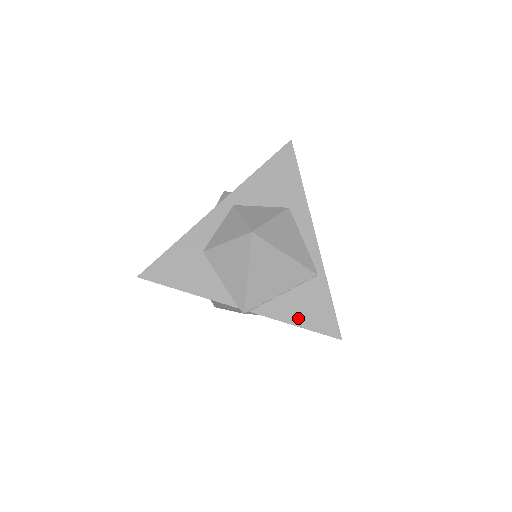
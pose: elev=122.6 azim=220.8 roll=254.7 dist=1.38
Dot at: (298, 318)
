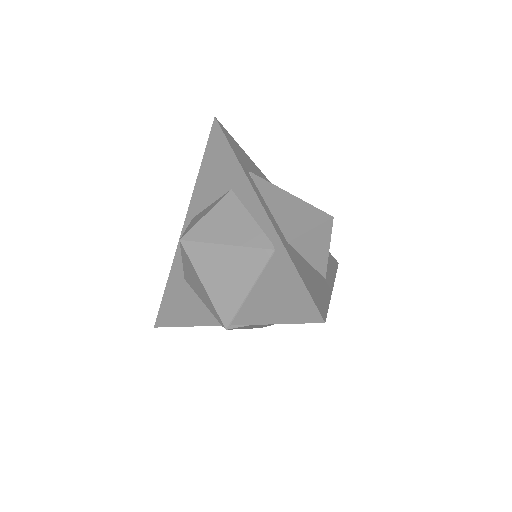
Dot at: (272, 313)
